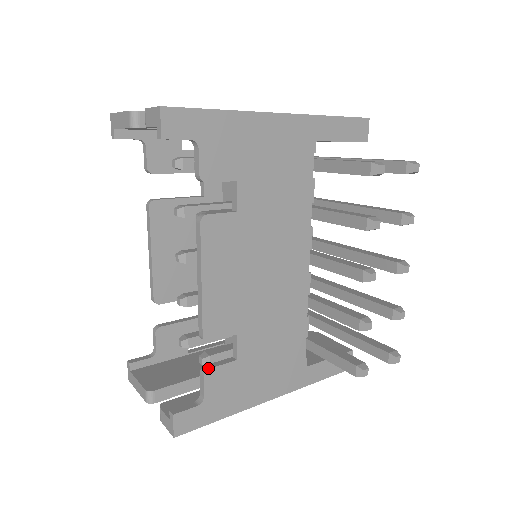
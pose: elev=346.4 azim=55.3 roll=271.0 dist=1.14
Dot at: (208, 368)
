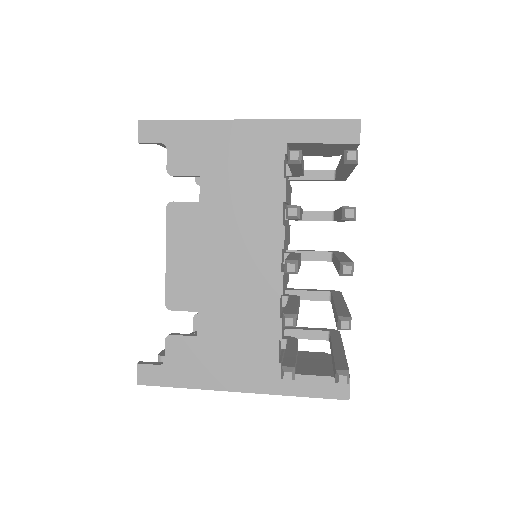
Dot at: (170, 334)
